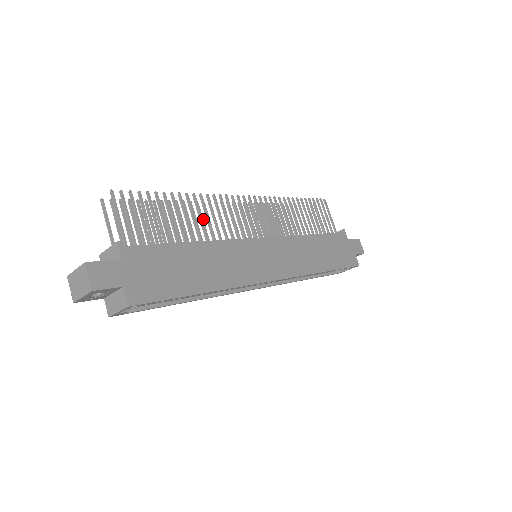
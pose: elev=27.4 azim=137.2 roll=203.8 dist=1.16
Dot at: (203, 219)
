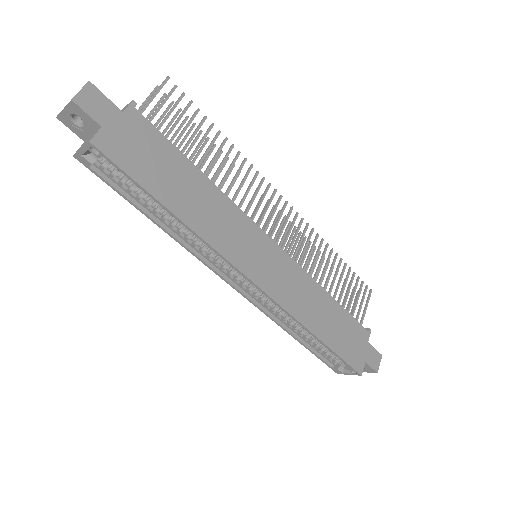
Dot at: (233, 185)
